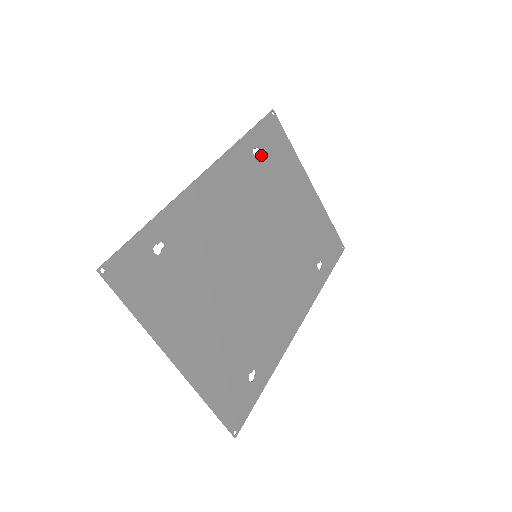
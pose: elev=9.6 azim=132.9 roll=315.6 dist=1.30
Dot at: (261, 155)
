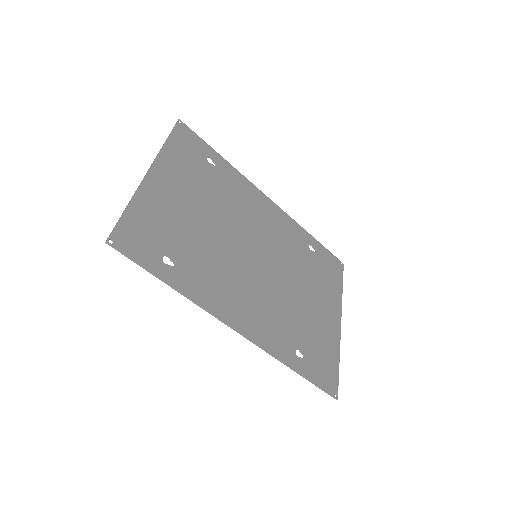
Dot at: (314, 254)
